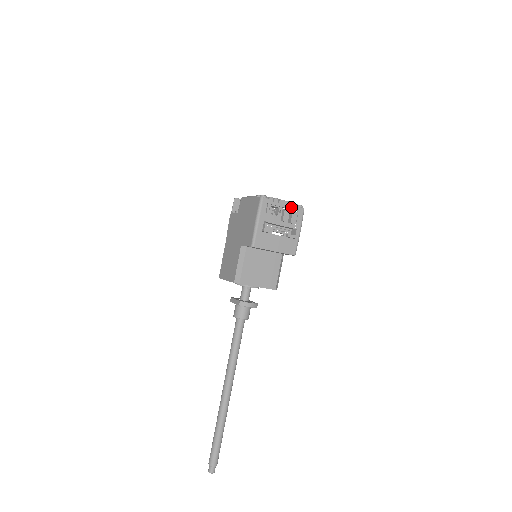
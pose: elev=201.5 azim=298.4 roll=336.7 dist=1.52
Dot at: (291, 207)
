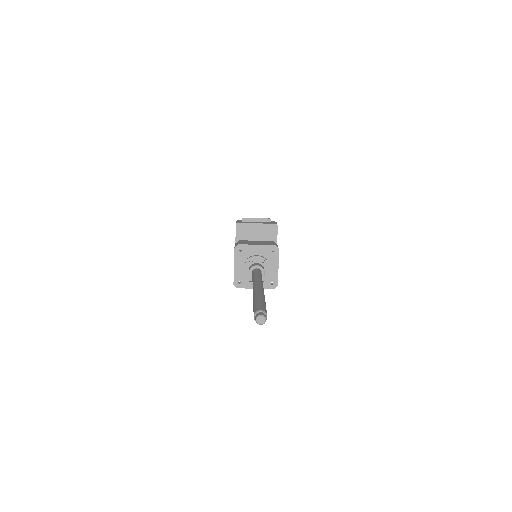
Dot at: occluded
